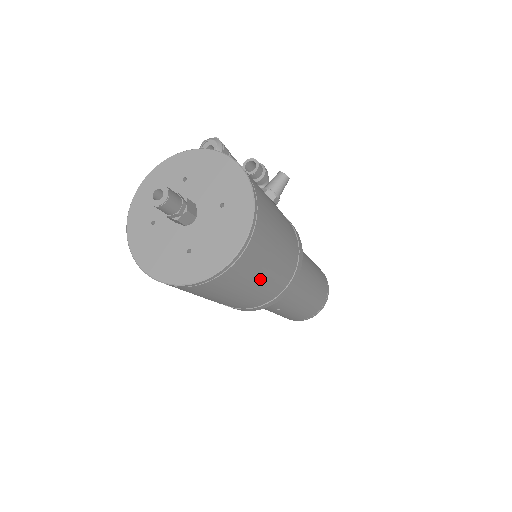
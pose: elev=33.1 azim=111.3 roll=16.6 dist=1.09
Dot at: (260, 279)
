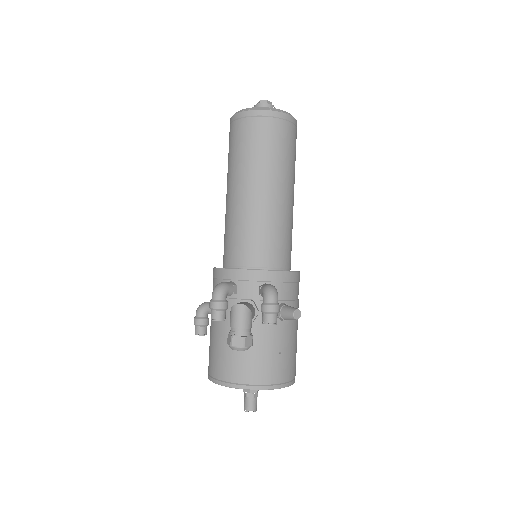
Dot at: occluded
